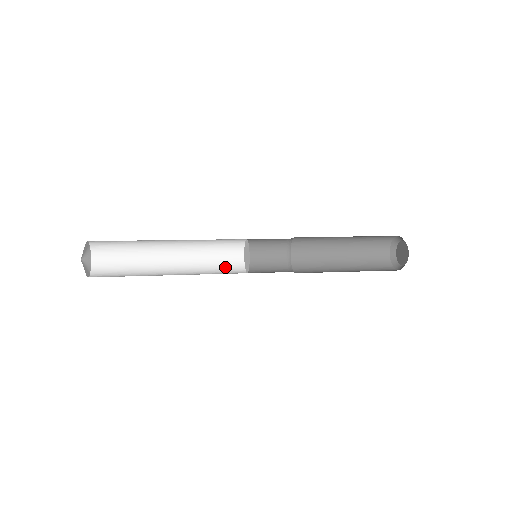
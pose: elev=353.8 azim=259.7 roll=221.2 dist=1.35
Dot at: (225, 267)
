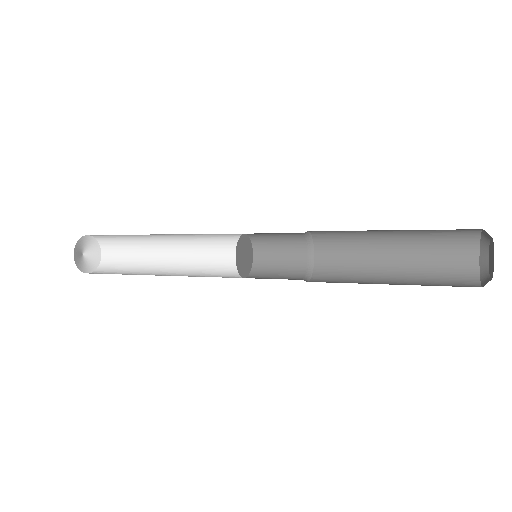
Dot at: (228, 265)
